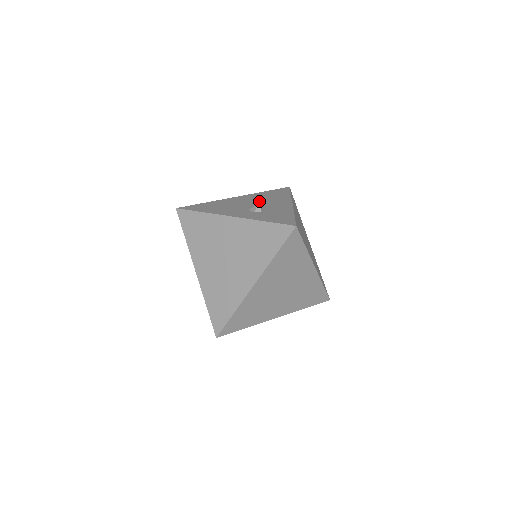
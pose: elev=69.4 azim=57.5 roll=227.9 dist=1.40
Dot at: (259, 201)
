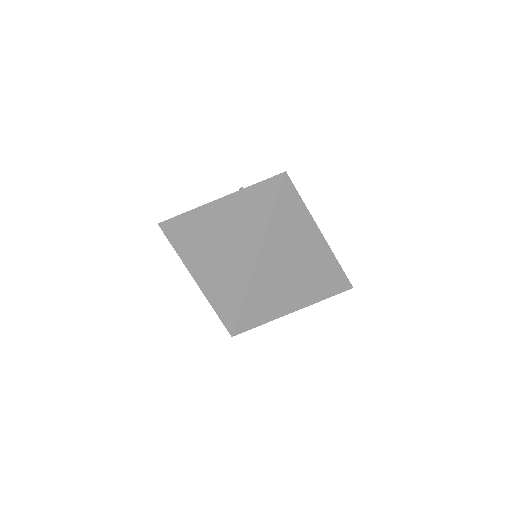
Dot at: occluded
